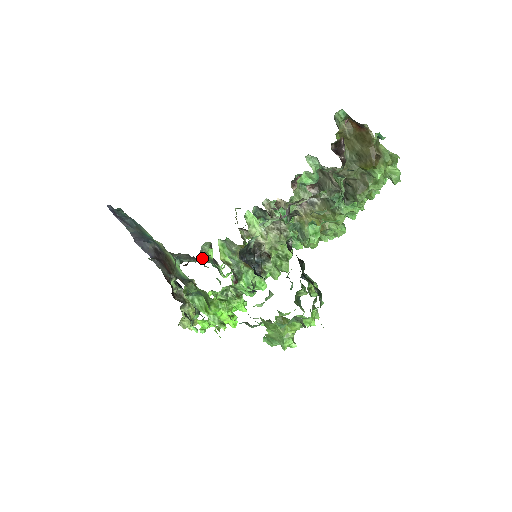
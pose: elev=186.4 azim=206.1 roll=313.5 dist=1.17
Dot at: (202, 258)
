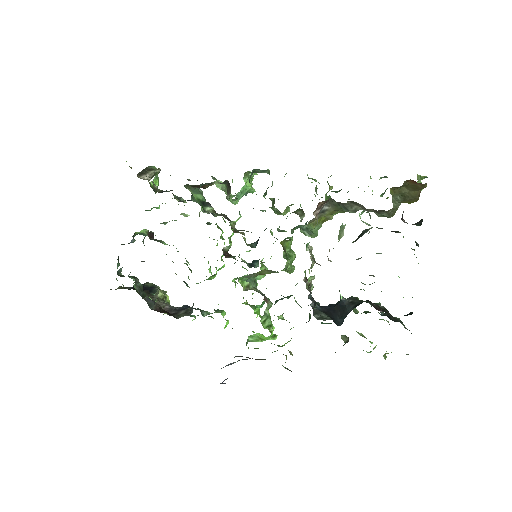
Dot at: occluded
